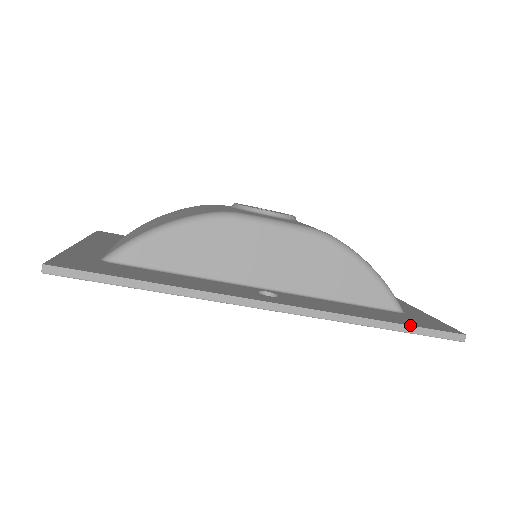
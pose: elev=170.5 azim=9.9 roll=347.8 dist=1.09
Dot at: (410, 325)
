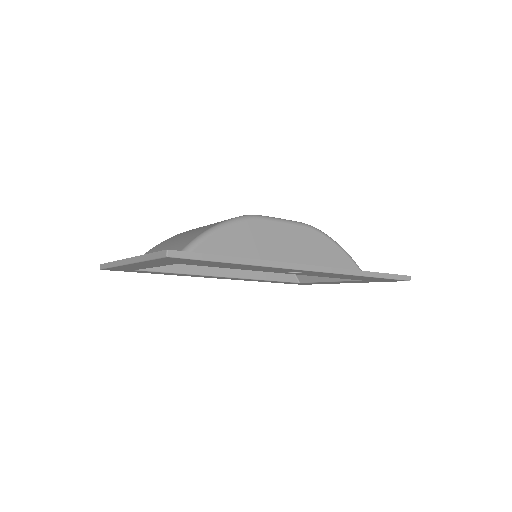
Dot at: (383, 273)
